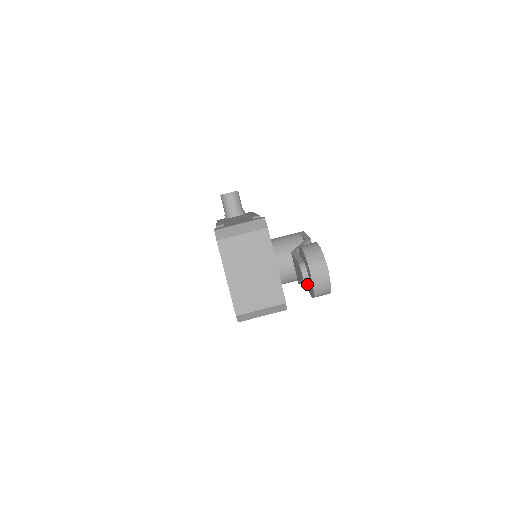
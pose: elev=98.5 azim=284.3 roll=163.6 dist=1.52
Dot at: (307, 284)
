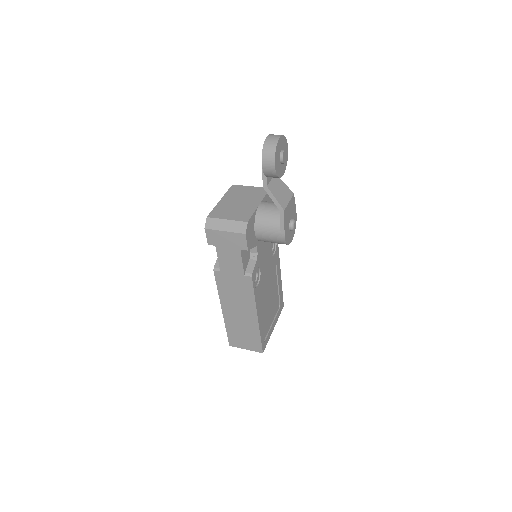
Dot at: occluded
